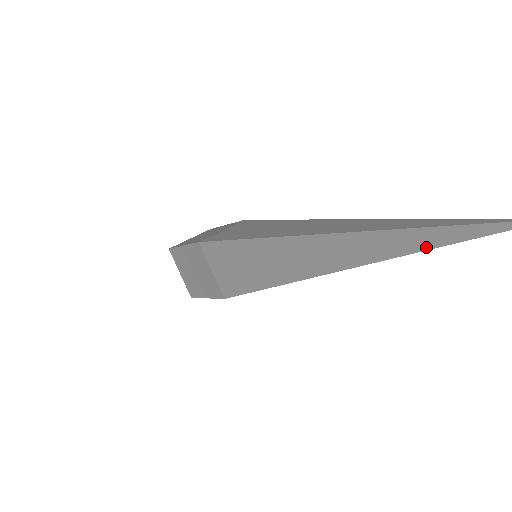
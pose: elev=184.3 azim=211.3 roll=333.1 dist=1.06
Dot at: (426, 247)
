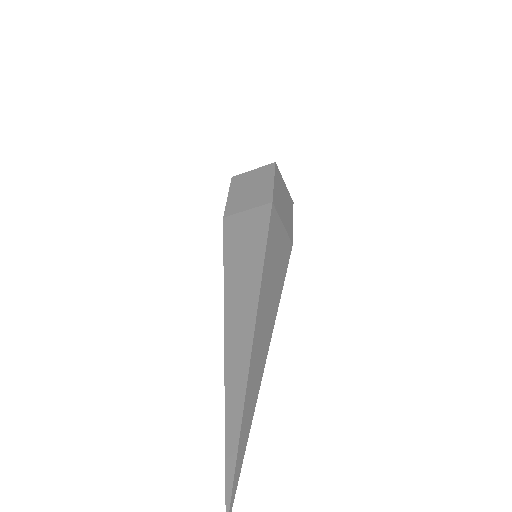
Dot at: occluded
